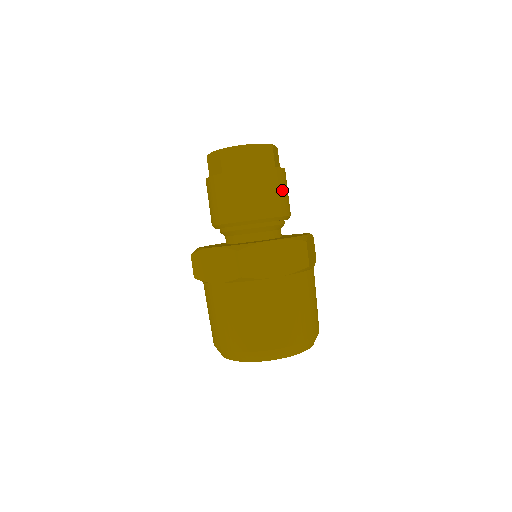
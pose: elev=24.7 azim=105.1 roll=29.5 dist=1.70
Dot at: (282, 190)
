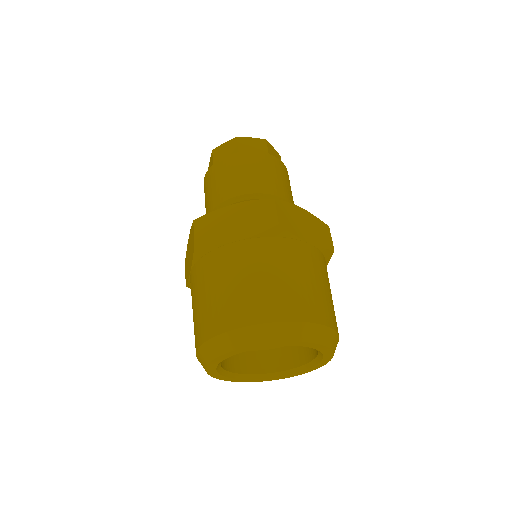
Dot at: occluded
